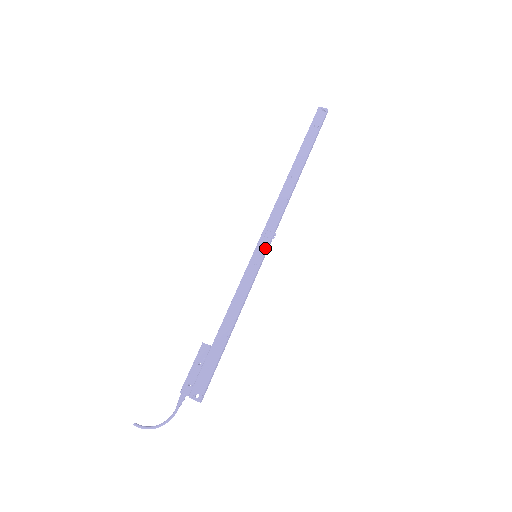
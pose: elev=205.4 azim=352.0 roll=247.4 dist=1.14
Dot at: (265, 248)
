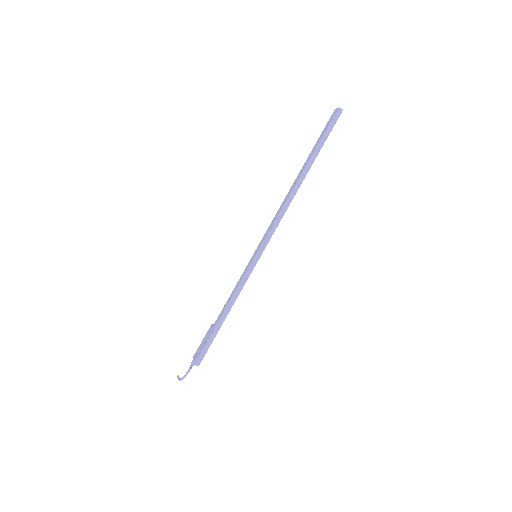
Dot at: (259, 248)
